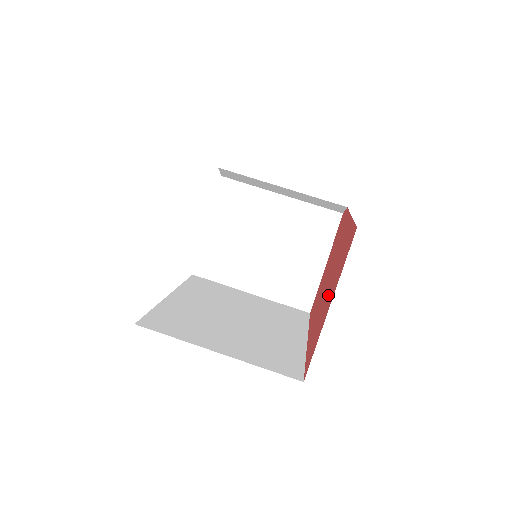
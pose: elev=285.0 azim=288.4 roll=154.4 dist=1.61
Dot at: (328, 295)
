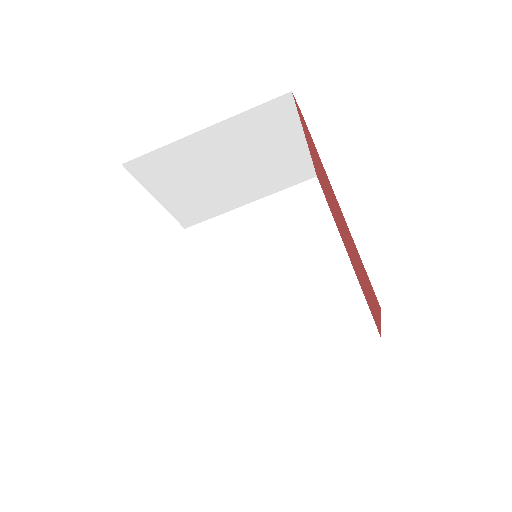
Dot at: occluded
